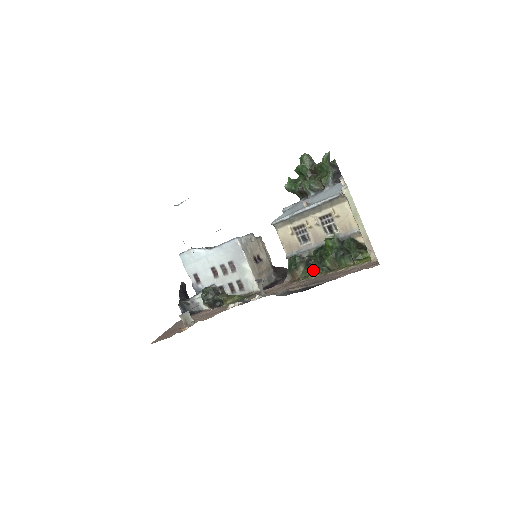
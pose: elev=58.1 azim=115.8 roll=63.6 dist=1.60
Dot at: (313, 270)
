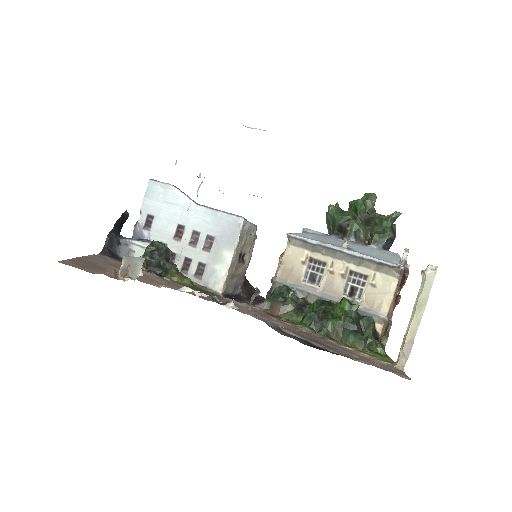
Dot at: (306, 320)
